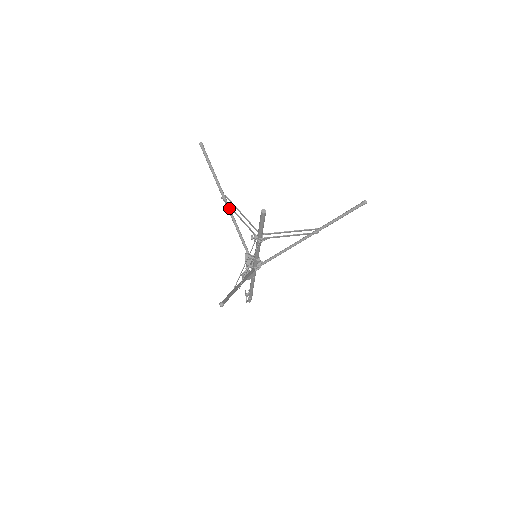
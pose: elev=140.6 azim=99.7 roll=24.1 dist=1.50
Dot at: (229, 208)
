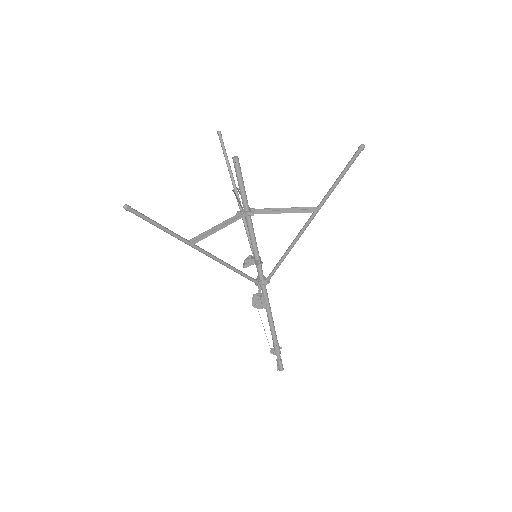
Dot at: occluded
